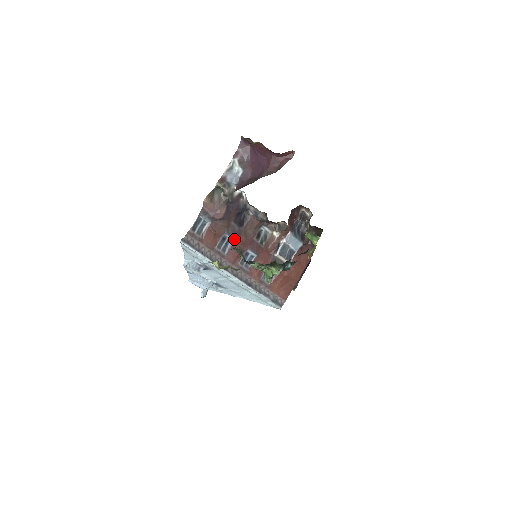
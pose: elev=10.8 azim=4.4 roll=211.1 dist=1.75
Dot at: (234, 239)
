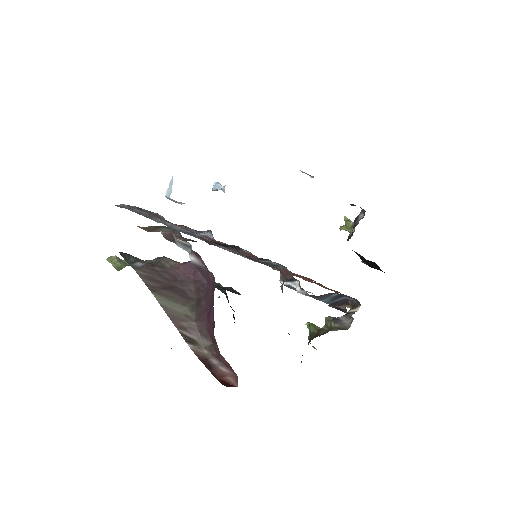
Dot at: (214, 240)
